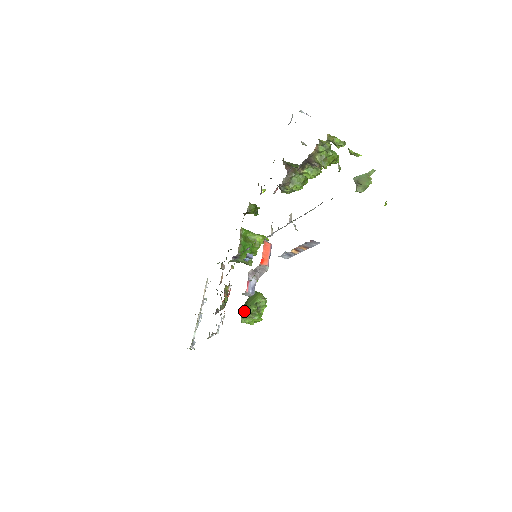
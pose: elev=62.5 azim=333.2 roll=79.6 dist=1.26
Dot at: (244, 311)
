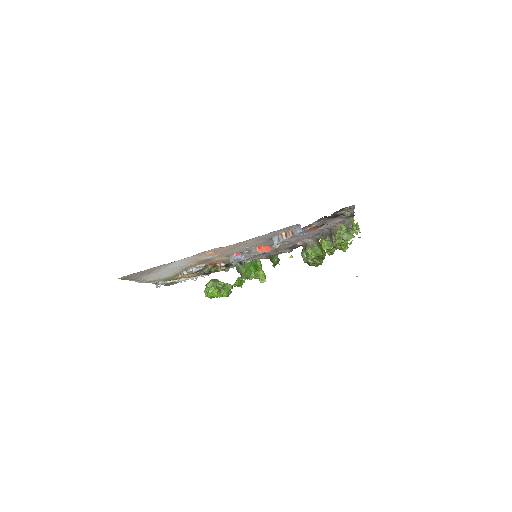
Dot at: (215, 279)
